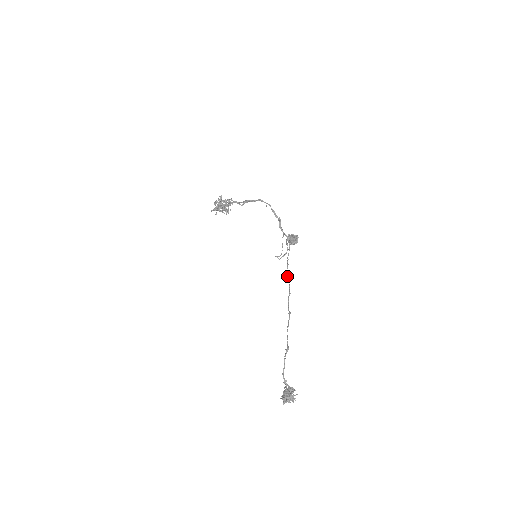
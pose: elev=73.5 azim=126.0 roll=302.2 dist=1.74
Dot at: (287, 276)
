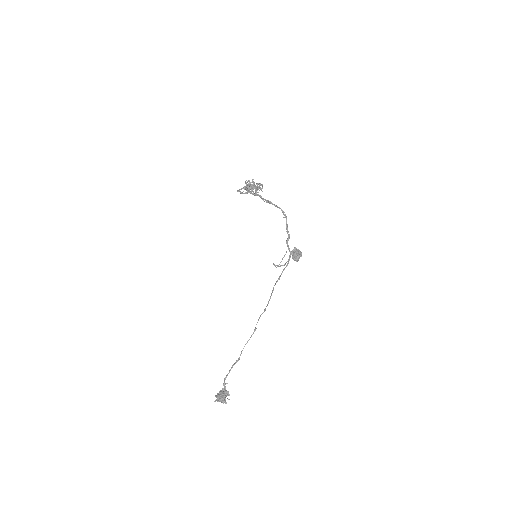
Dot at: (272, 291)
